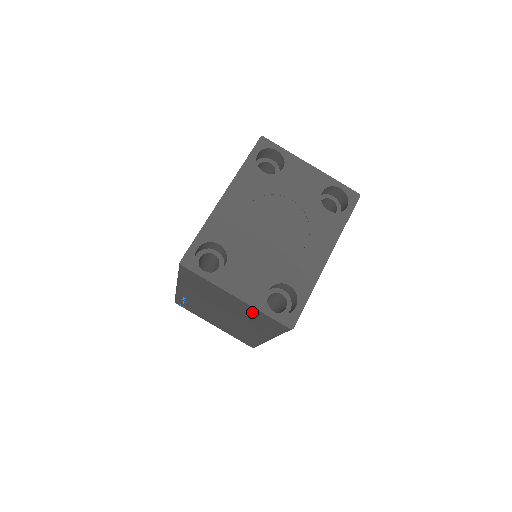
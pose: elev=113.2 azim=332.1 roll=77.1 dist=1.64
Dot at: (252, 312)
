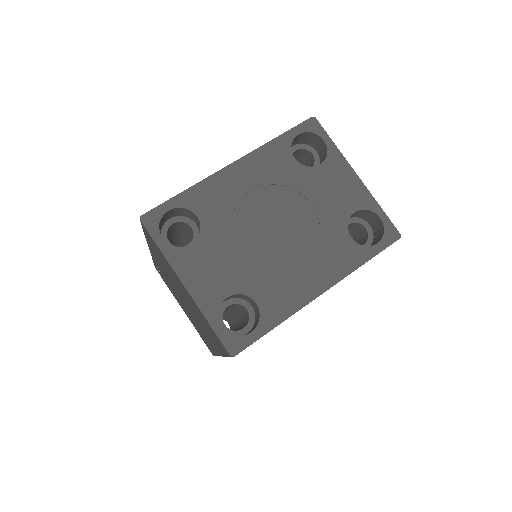
Dot at: (200, 314)
